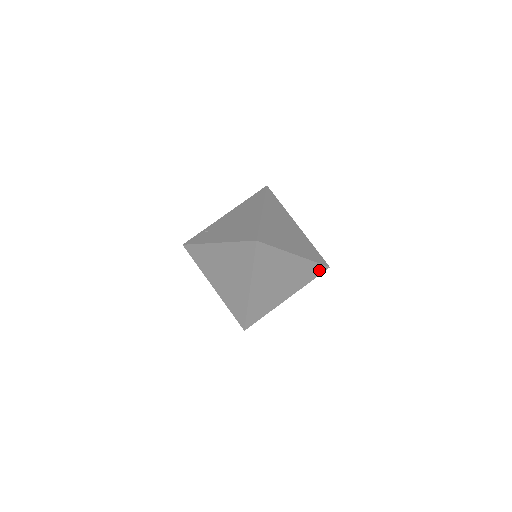
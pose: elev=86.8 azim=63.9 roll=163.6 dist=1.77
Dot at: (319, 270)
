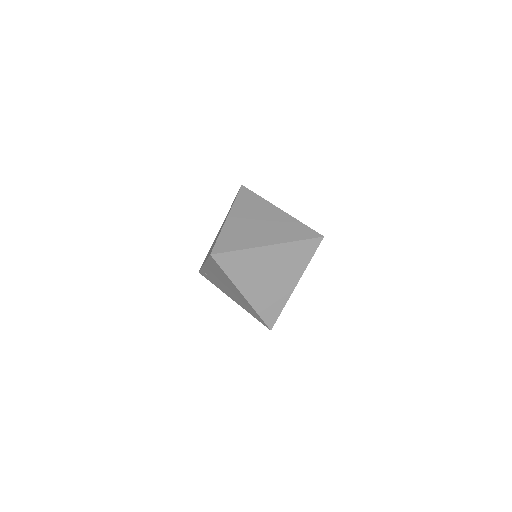
Dot at: occluded
